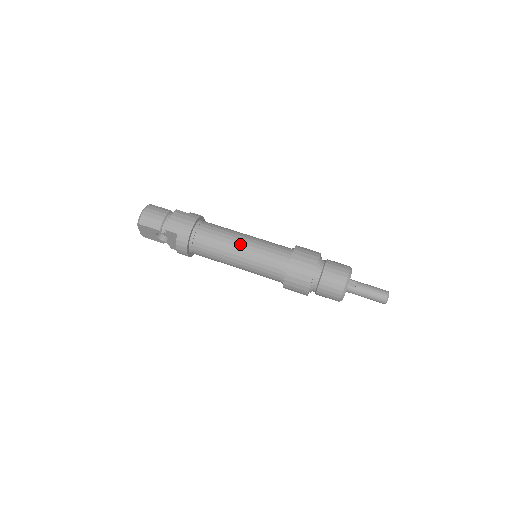
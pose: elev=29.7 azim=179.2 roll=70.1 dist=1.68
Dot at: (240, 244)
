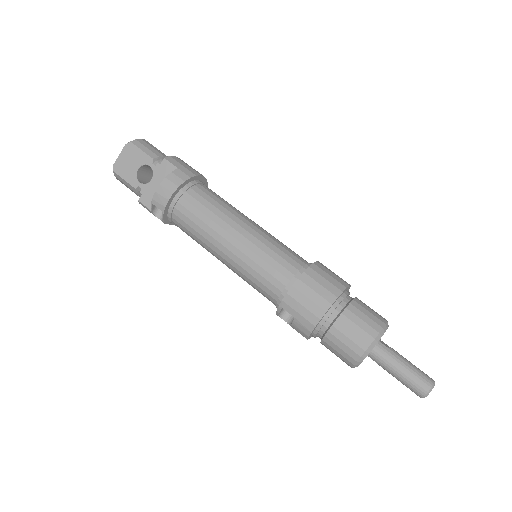
Dot at: (251, 221)
